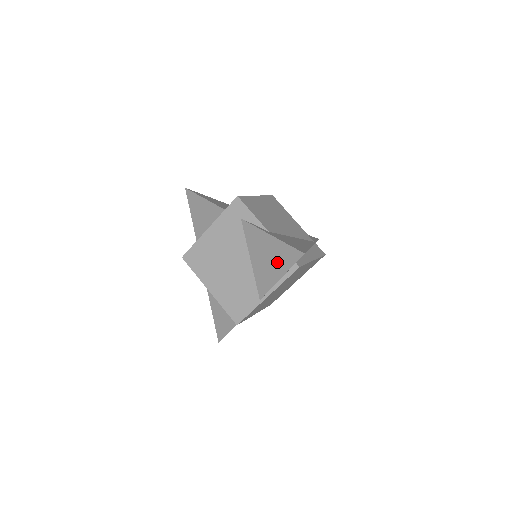
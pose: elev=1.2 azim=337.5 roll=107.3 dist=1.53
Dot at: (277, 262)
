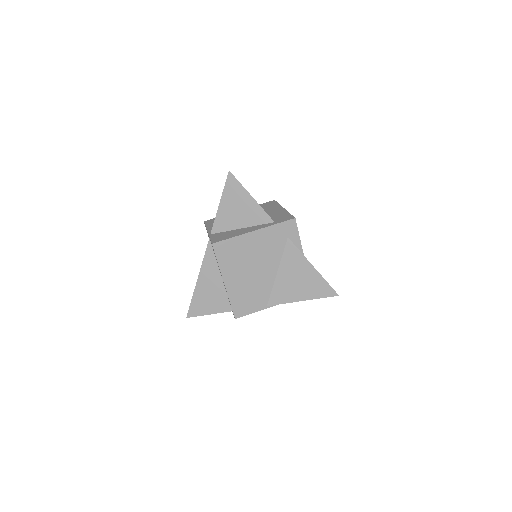
Dot at: (307, 288)
